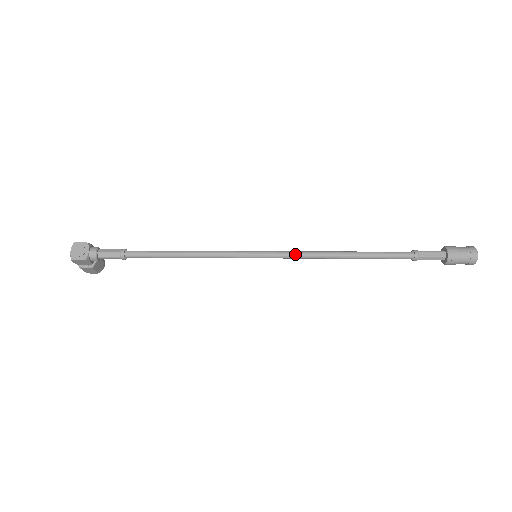
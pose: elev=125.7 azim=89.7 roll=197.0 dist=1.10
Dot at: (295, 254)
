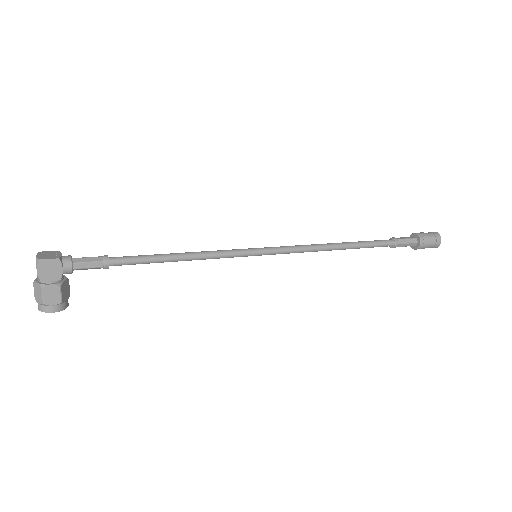
Dot at: (294, 246)
